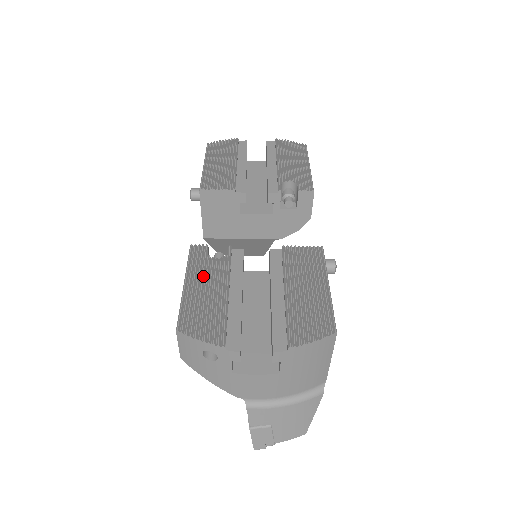
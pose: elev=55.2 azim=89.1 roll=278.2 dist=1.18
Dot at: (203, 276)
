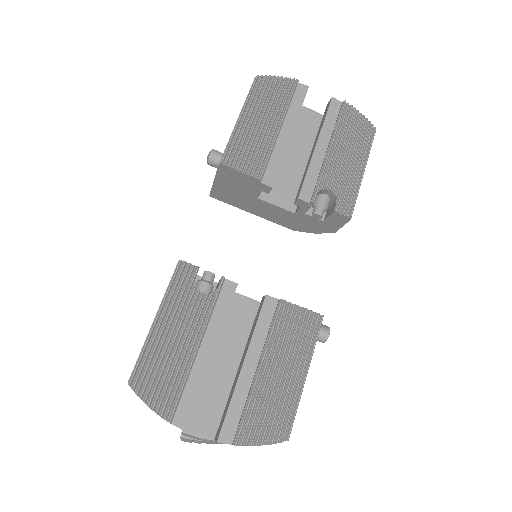
Dot at: (179, 316)
